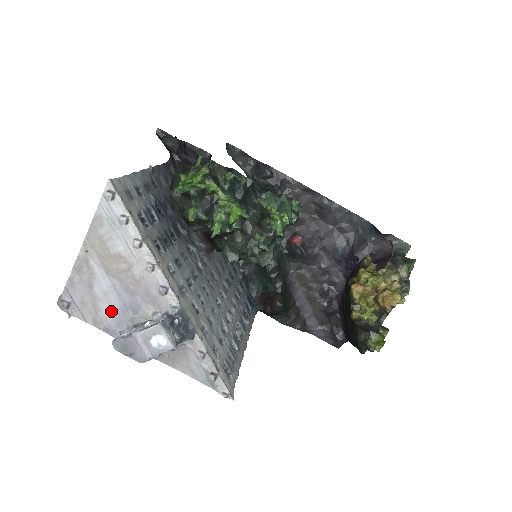
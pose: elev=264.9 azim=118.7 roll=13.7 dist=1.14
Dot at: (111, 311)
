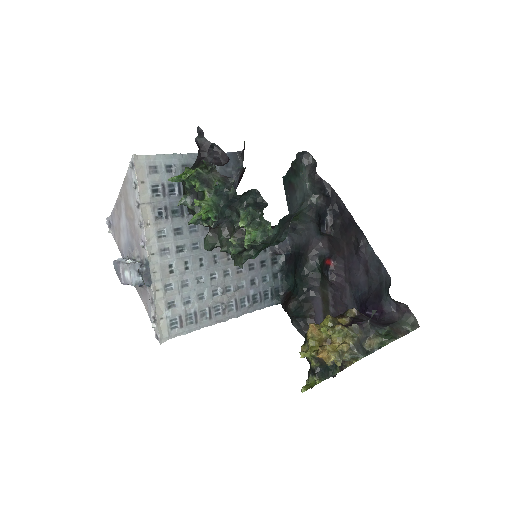
Dot at: (124, 241)
